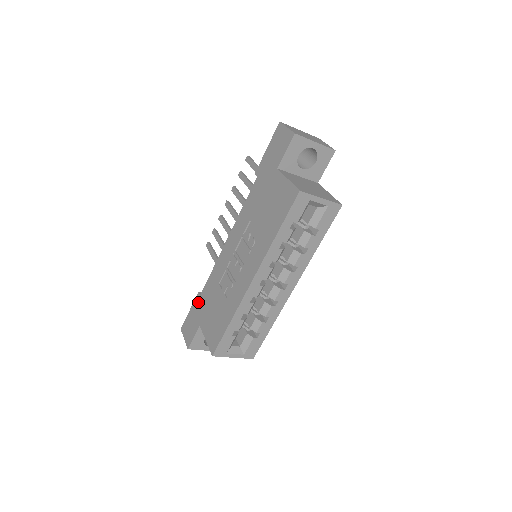
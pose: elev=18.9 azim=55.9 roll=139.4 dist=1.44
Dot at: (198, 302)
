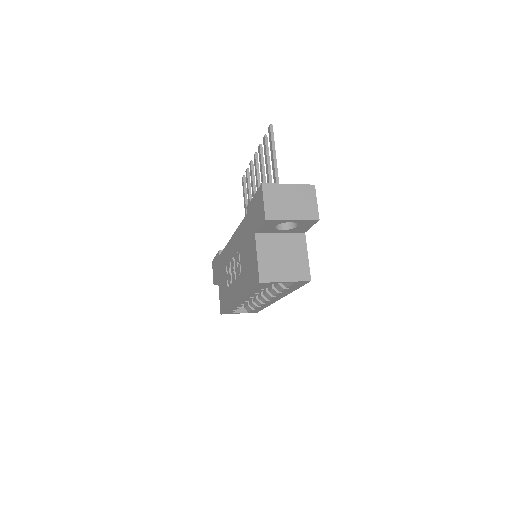
Dot at: (218, 259)
